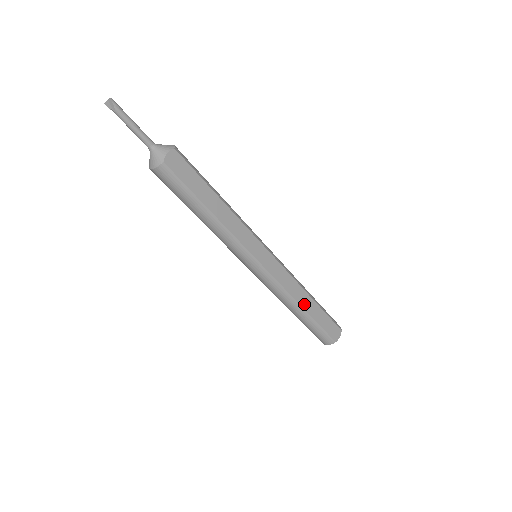
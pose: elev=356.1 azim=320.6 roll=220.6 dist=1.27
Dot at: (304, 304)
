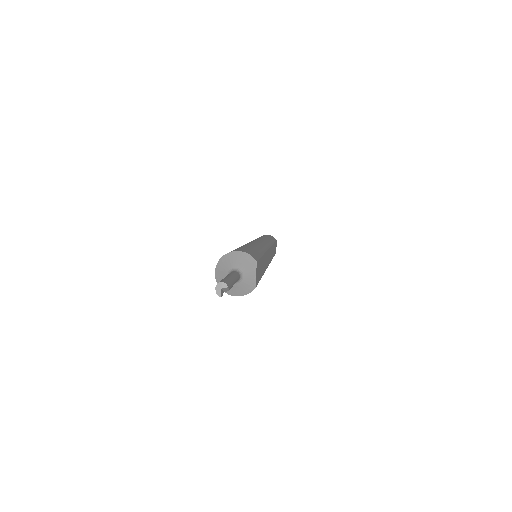
Dot at: (273, 254)
